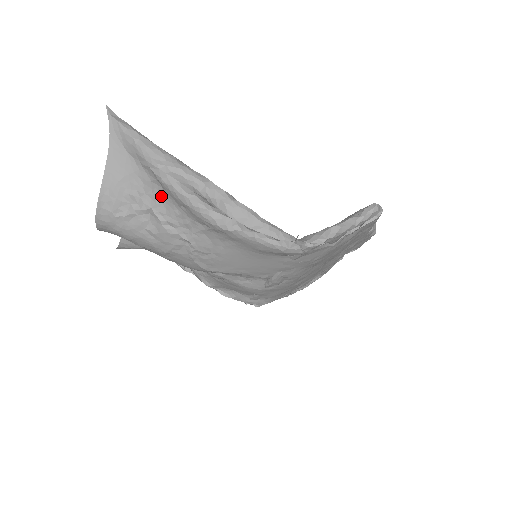
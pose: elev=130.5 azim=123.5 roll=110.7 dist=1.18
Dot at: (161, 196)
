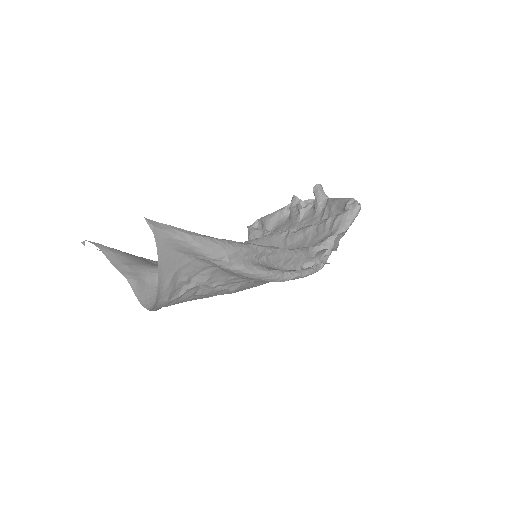
Dot at: (215, 272)
